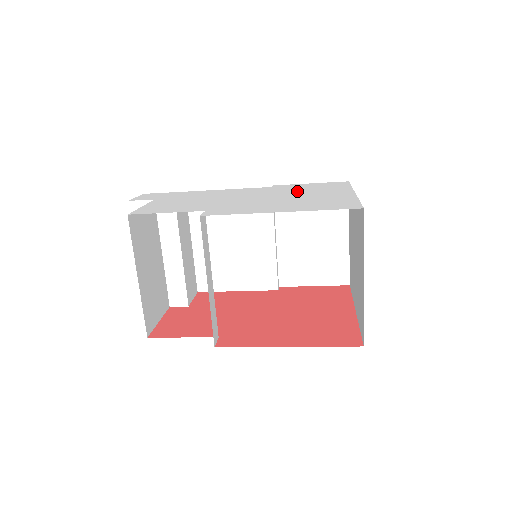
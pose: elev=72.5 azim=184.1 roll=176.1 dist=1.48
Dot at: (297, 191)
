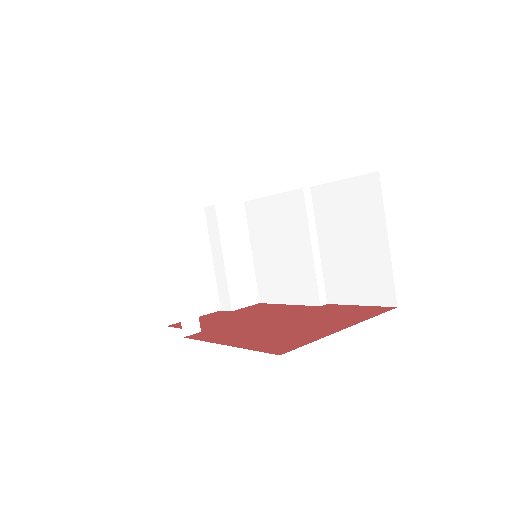
Dot at: occluded
